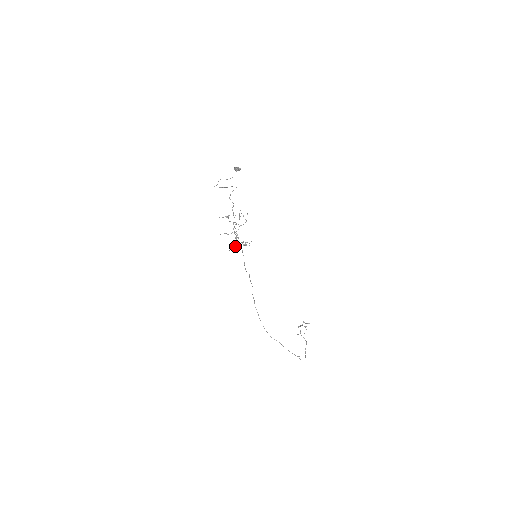
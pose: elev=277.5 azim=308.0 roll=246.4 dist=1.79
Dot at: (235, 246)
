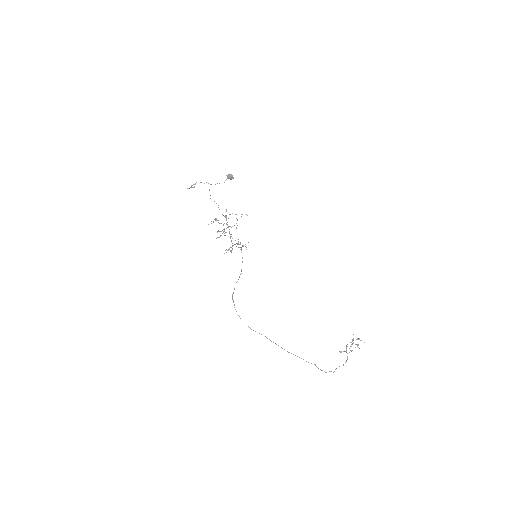
Dot at: (229, 248)
